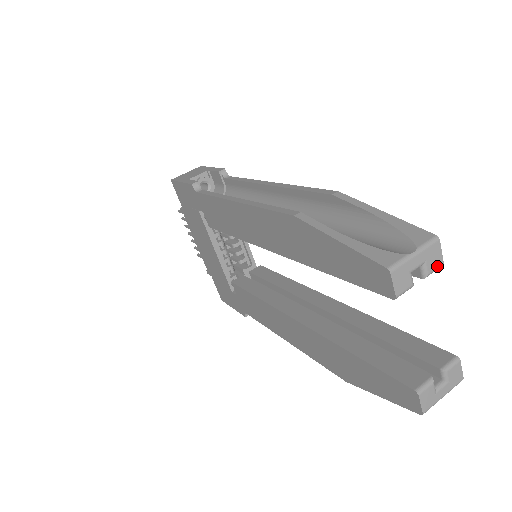
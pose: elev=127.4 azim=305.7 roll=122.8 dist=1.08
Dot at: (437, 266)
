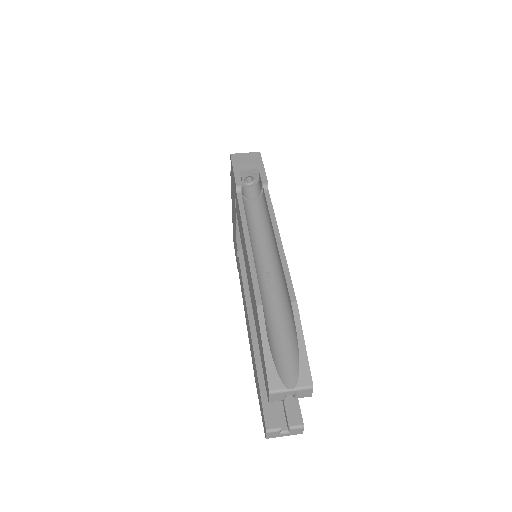
Dot at: occluded
